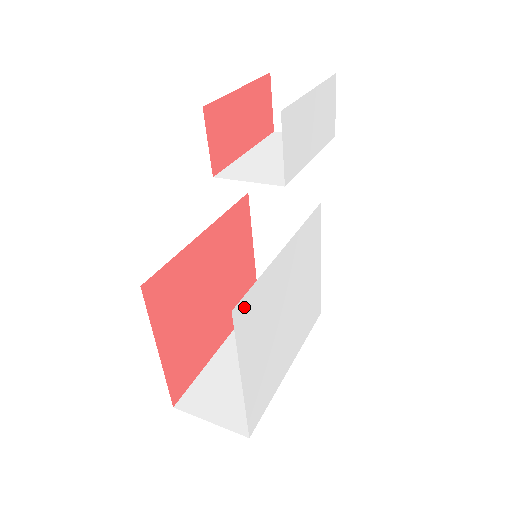
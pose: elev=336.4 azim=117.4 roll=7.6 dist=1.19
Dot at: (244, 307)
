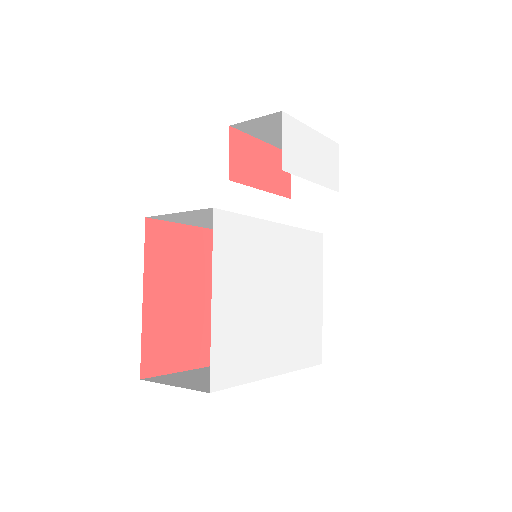
Dot at: (227, 222)
